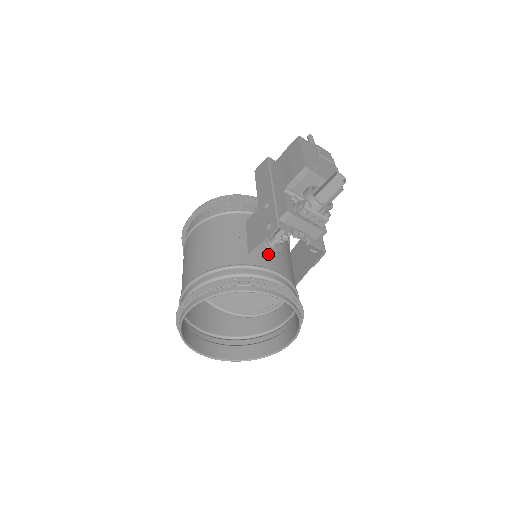
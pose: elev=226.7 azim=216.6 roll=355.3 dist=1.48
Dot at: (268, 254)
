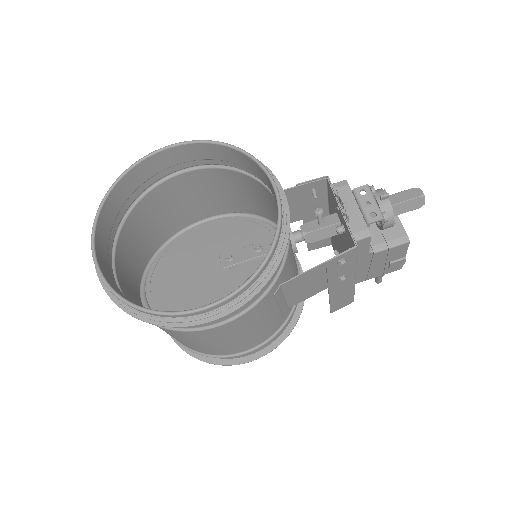
Dot at: occluded
